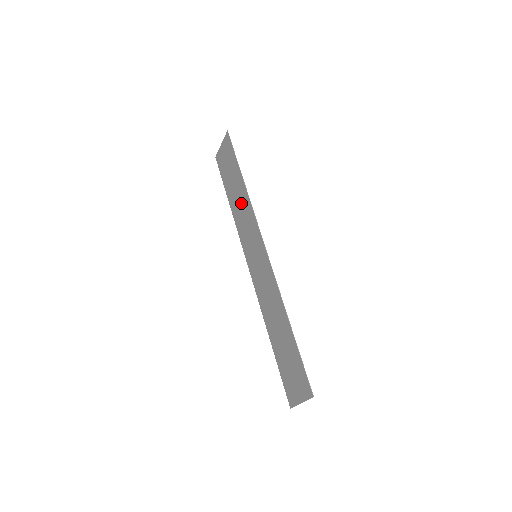
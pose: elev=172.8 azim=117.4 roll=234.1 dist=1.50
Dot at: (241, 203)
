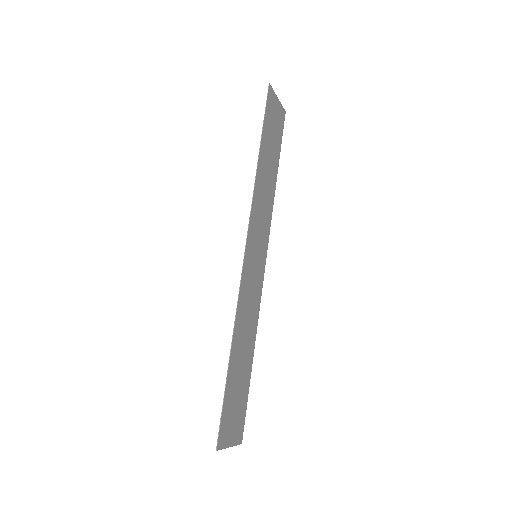
Dot at: (263, 184)
